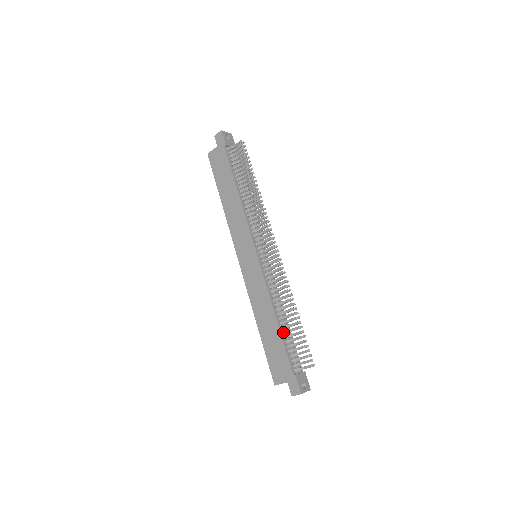
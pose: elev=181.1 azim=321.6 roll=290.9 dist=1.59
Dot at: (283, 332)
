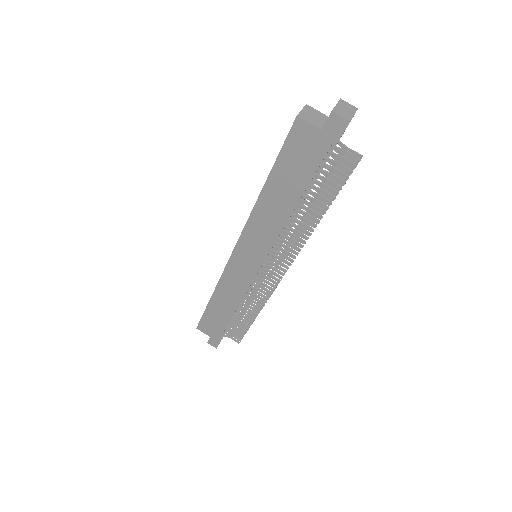
Dot at: (233, 317)
